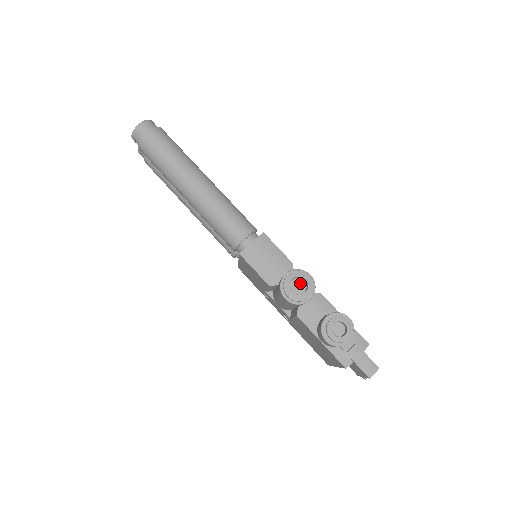
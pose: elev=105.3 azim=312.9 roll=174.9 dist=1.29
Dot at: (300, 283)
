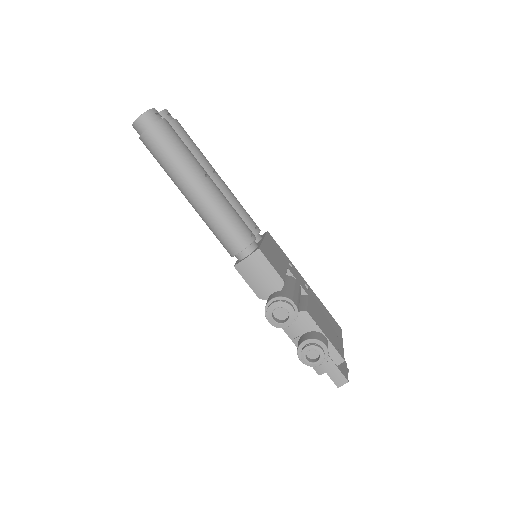
Dot at: (284, 310)
